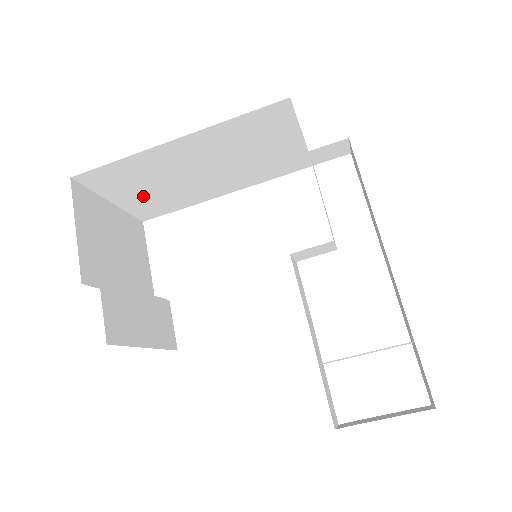
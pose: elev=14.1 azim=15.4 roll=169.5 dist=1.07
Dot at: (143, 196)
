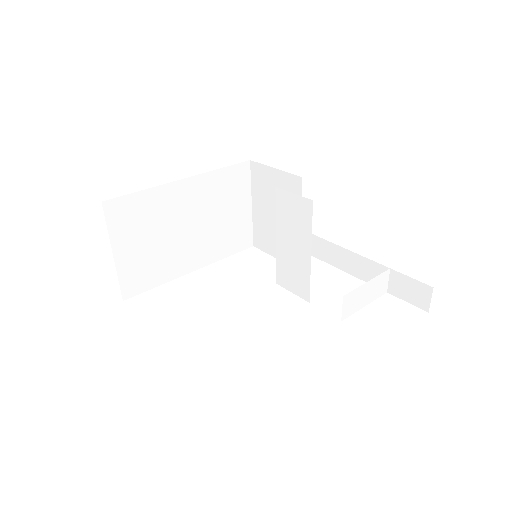
Dot at: (139, 252)
